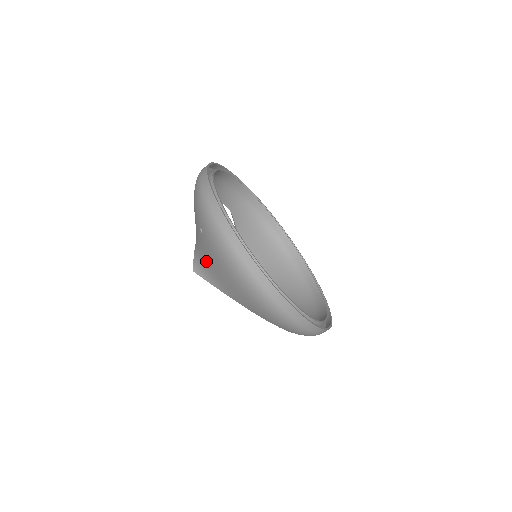
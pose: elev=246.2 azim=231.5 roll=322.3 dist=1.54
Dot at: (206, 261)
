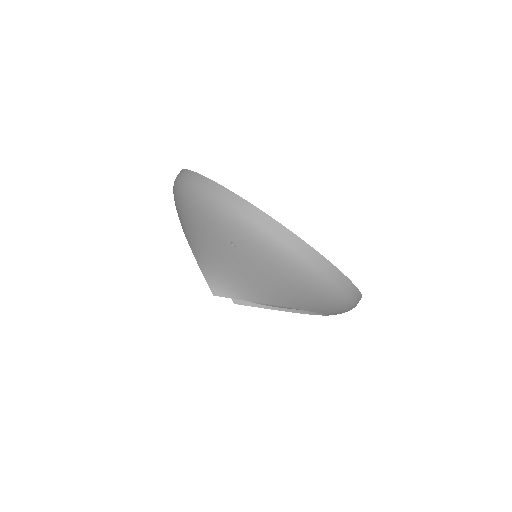
Dot at: (239, 277)
